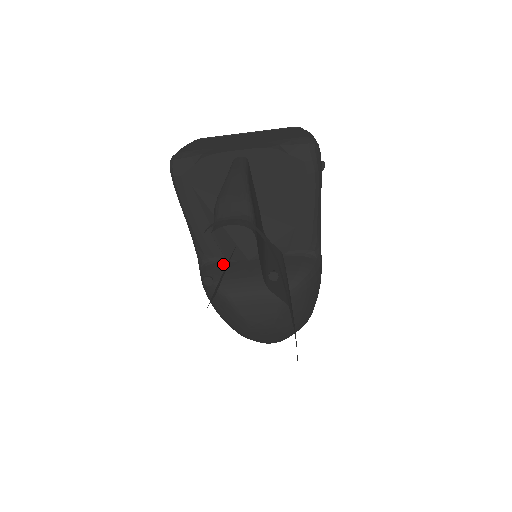
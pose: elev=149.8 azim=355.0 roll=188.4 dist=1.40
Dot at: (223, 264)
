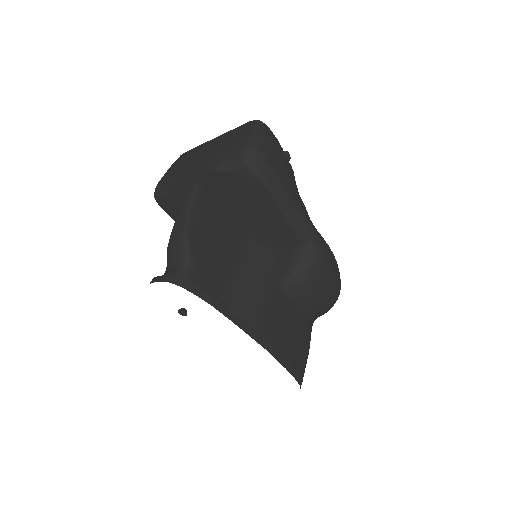
Dot at: occluded
